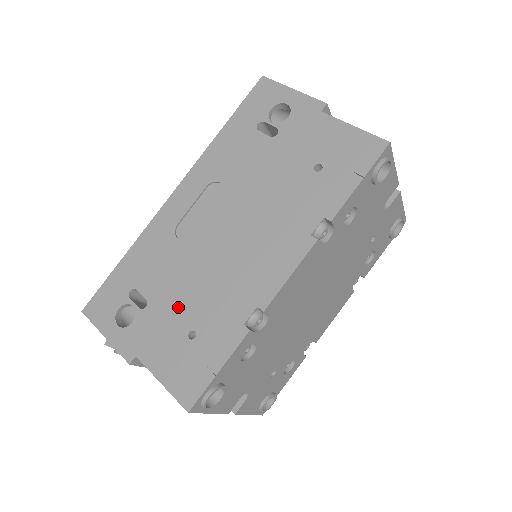
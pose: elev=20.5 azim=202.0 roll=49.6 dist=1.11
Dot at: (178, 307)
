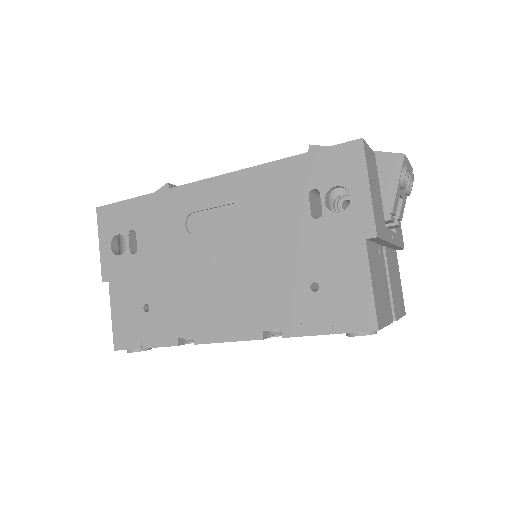
Dot at: (151, 279)
